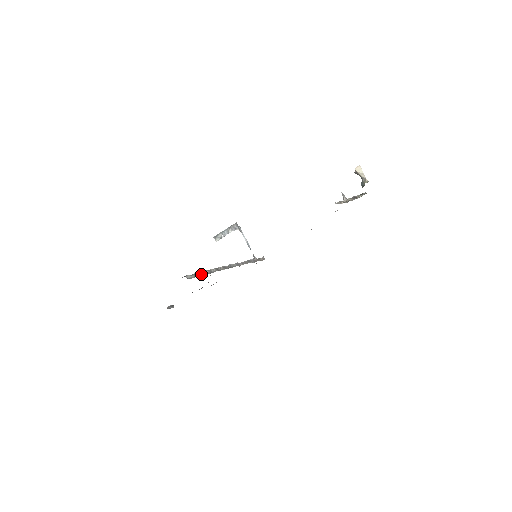
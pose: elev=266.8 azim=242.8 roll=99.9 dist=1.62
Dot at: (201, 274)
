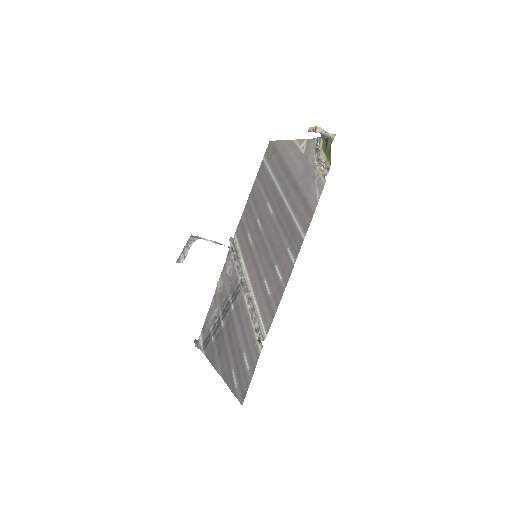
Dot at: (257, 322)
